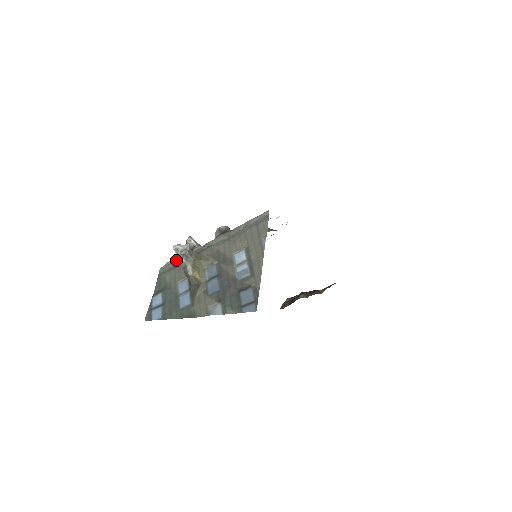
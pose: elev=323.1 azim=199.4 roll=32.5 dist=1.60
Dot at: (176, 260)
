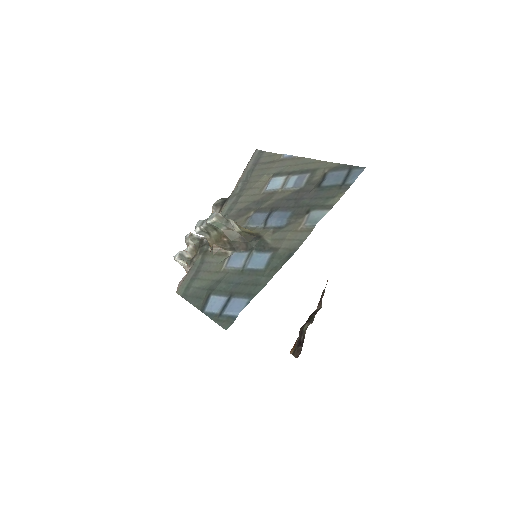
Dot at: (191, 267)
